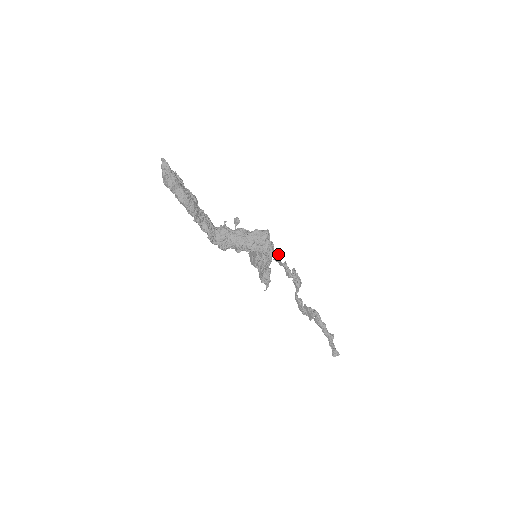
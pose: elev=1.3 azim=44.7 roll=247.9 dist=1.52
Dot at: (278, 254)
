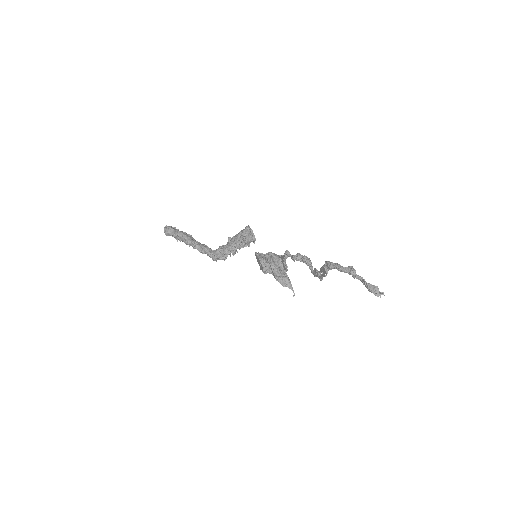
Dot at: occluded
